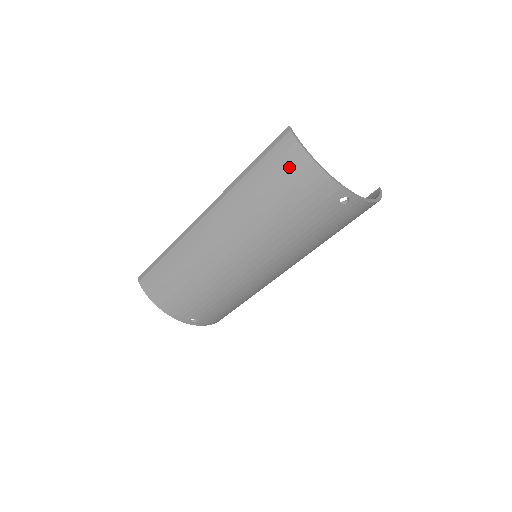
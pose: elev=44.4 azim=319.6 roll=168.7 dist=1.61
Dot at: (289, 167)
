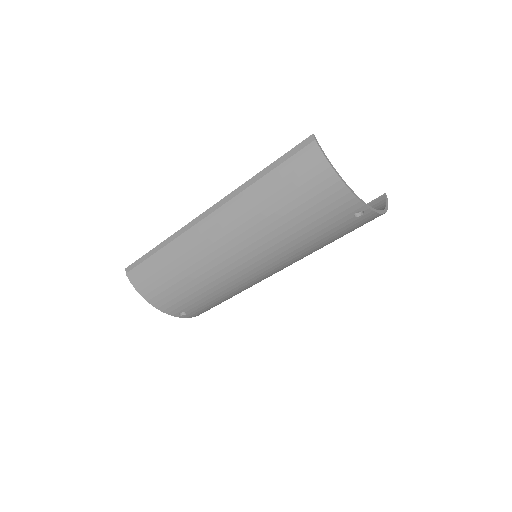
Dot at: (309, 177)
